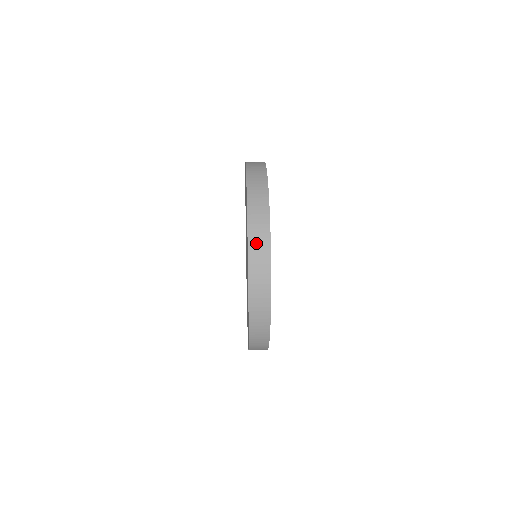
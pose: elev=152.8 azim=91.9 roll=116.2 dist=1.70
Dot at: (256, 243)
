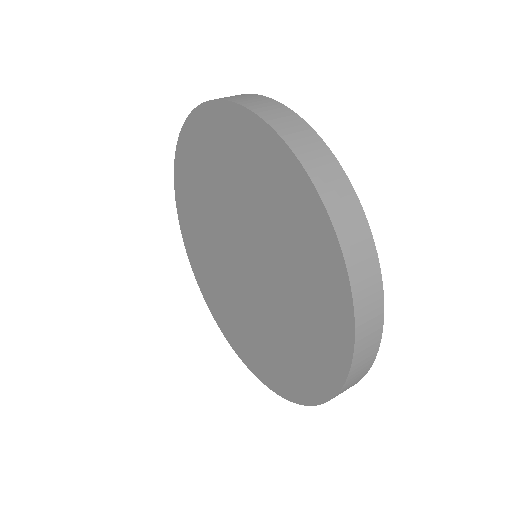
Dot at: (312, 159)
